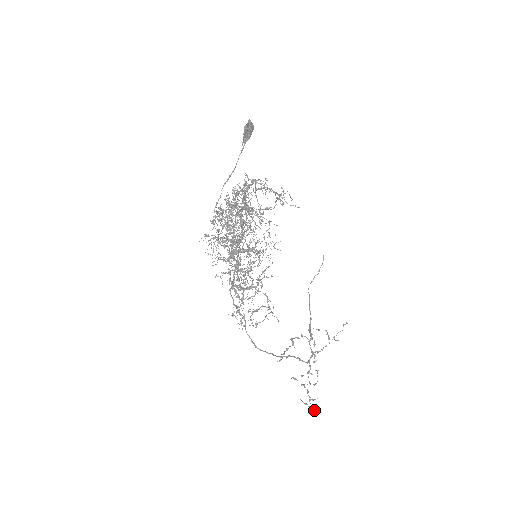
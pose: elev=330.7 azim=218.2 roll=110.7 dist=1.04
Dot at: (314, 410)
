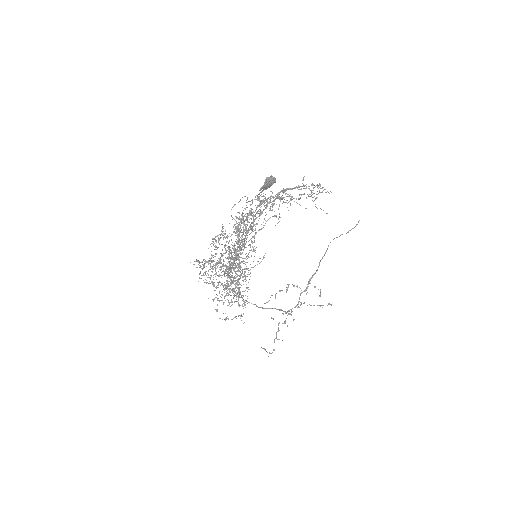
Dot at: (269, 353)
